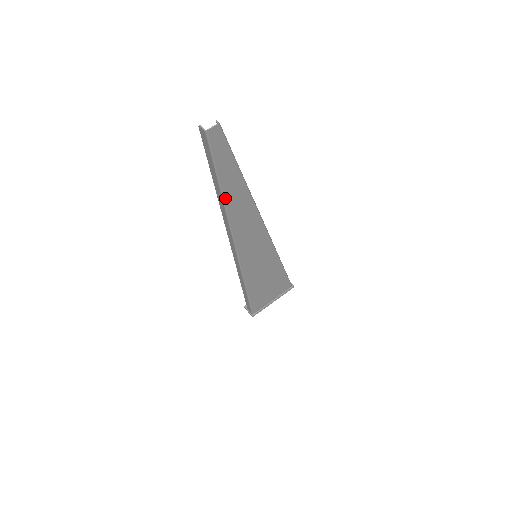
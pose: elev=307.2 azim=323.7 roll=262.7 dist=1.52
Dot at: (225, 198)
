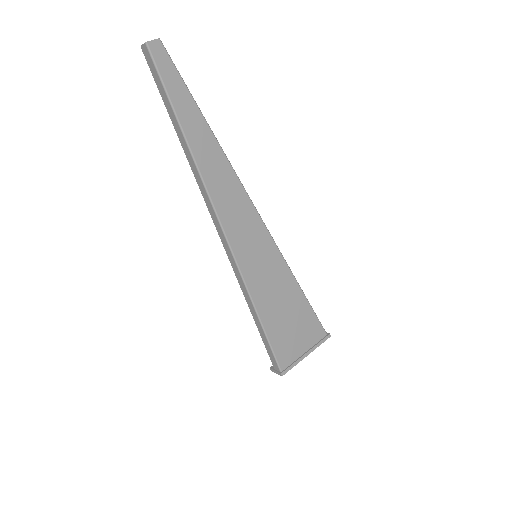
Dot at: (189, 141)
